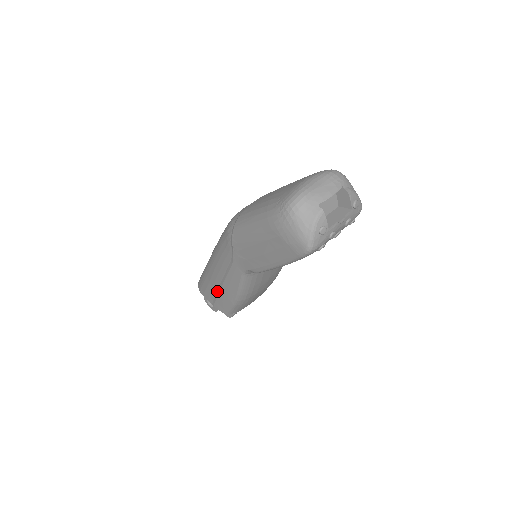
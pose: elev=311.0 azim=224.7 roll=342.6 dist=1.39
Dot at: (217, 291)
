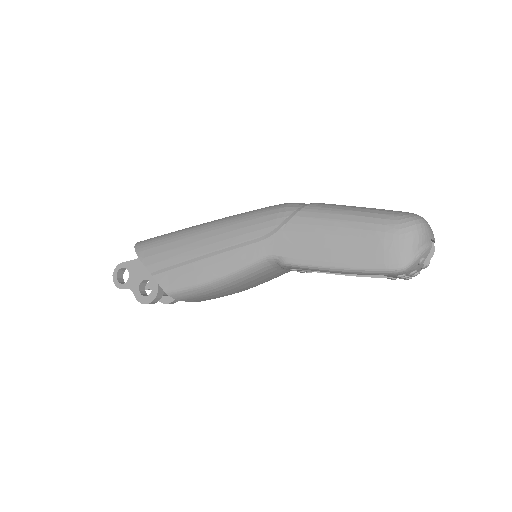
Dot at: (185, 261)
